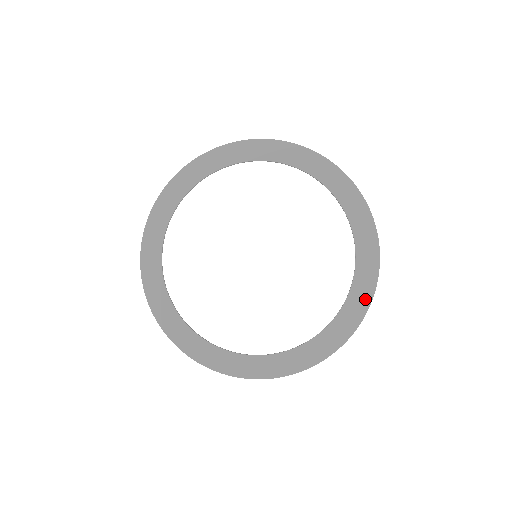
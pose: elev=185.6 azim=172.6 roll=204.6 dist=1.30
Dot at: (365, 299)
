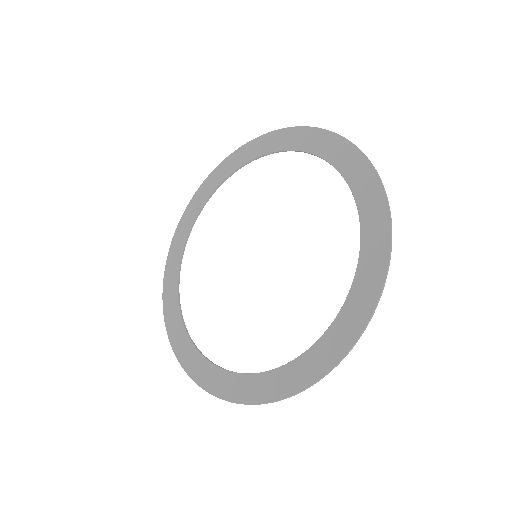
Dot at: (373, 289)
